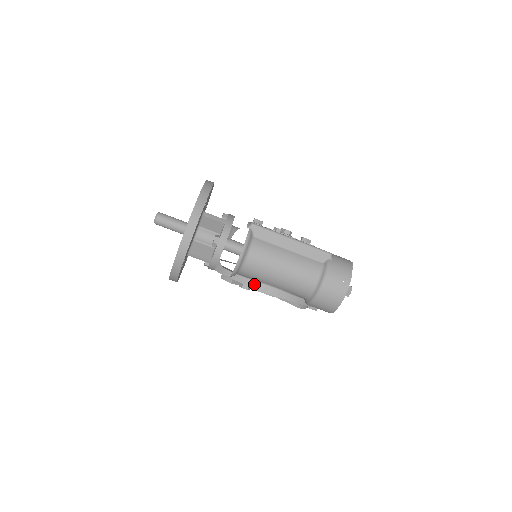
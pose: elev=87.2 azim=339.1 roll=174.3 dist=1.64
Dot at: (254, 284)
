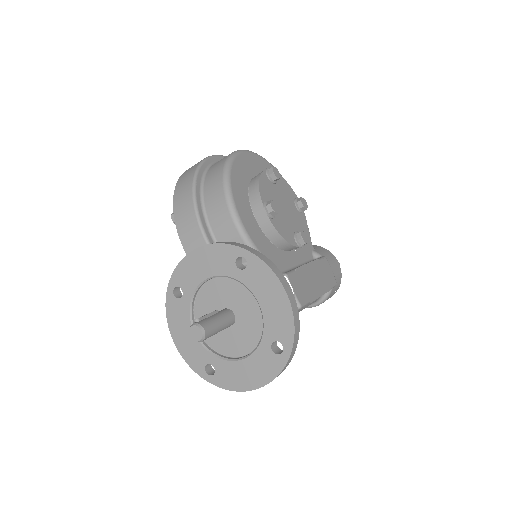
Dot at: occluded
